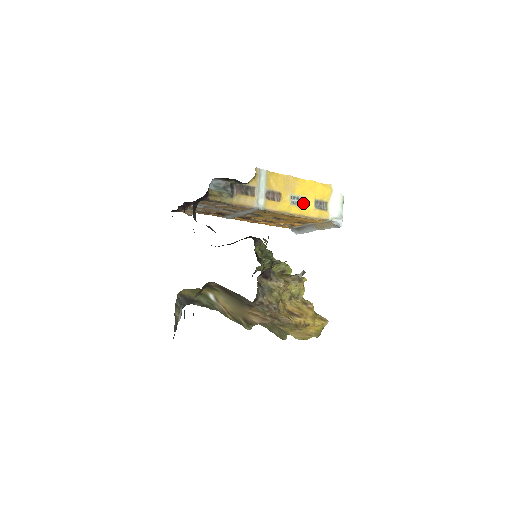
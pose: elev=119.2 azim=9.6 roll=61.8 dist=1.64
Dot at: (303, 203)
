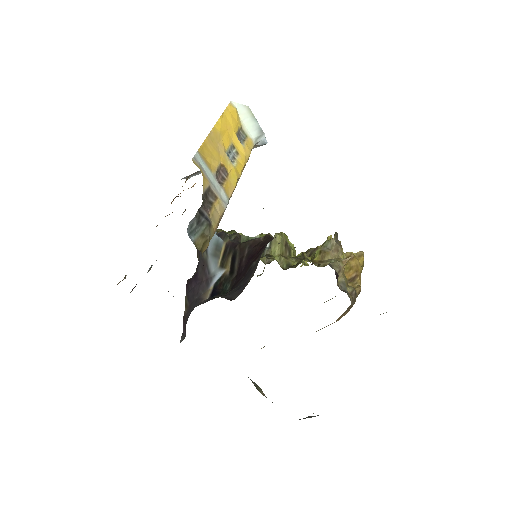
Dot at: (235, 152)
